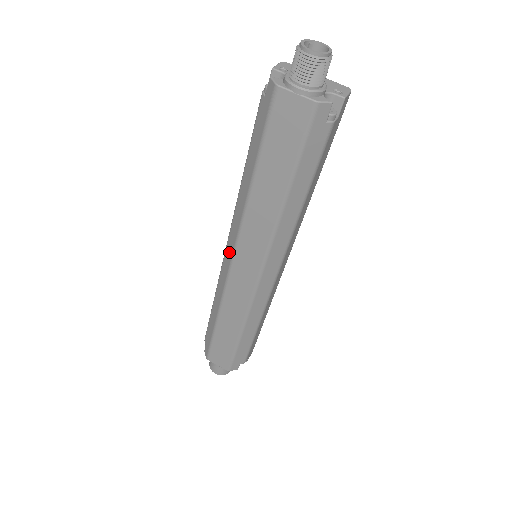
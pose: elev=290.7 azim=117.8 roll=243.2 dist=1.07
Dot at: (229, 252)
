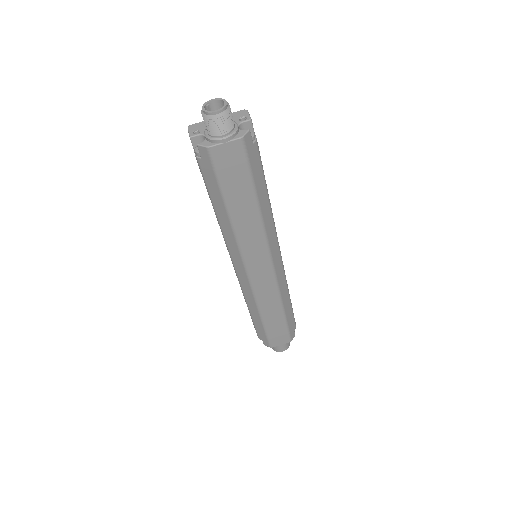
Dot at: (240, 269)
